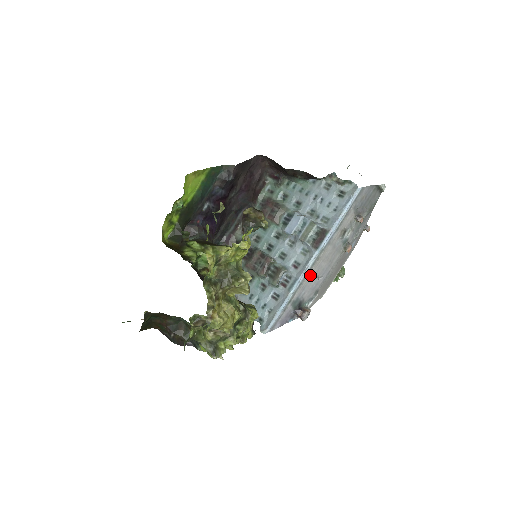
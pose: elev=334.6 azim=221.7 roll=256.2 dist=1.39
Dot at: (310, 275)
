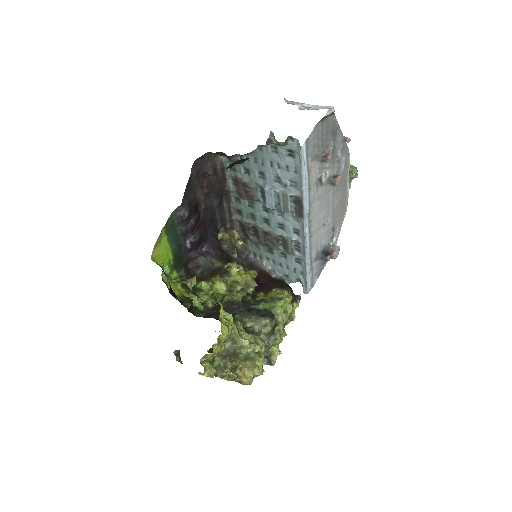
Dot at: (314, 234)
